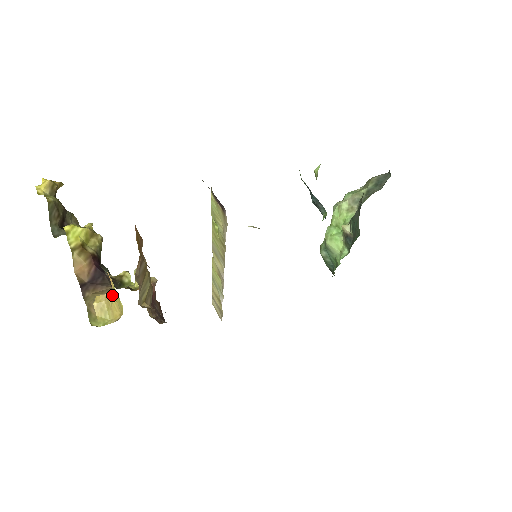
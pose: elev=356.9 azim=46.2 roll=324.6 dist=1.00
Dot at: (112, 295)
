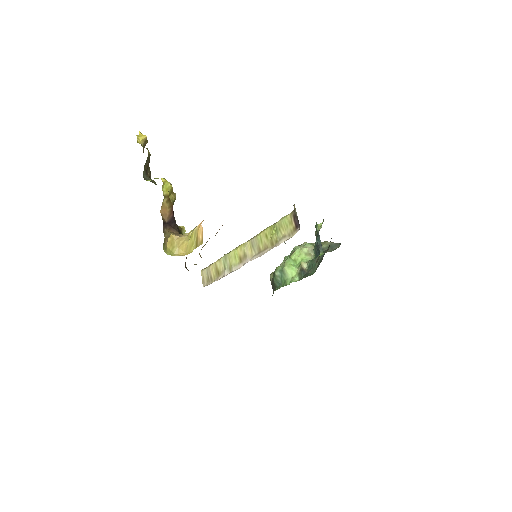
Dot at: (185, 239)
